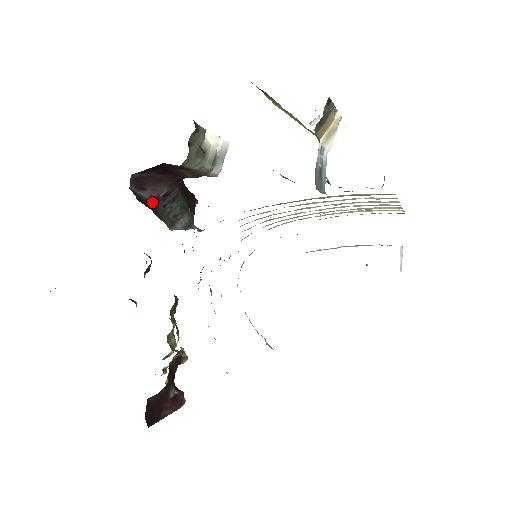
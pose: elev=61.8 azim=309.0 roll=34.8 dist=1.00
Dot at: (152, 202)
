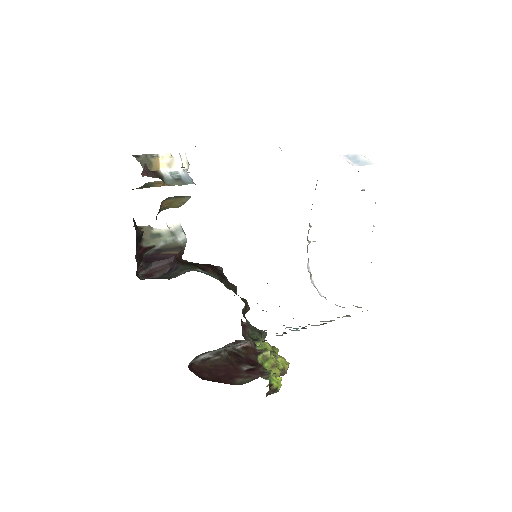
Dot at: (159, 277)
